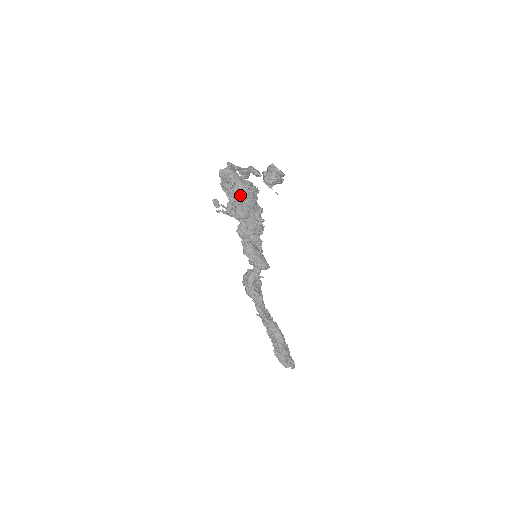
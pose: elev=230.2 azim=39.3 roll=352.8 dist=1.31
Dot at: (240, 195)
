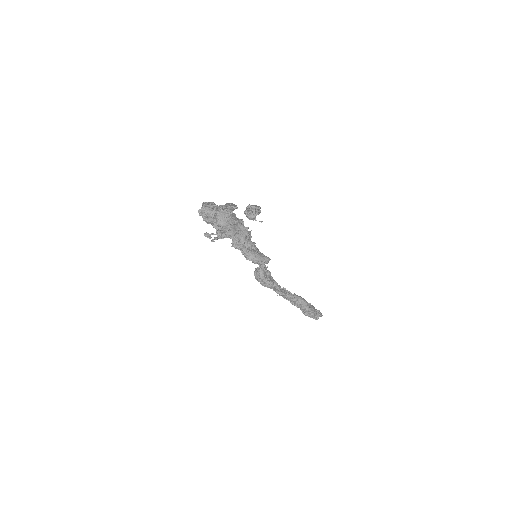
Dot at: (223, 221)
